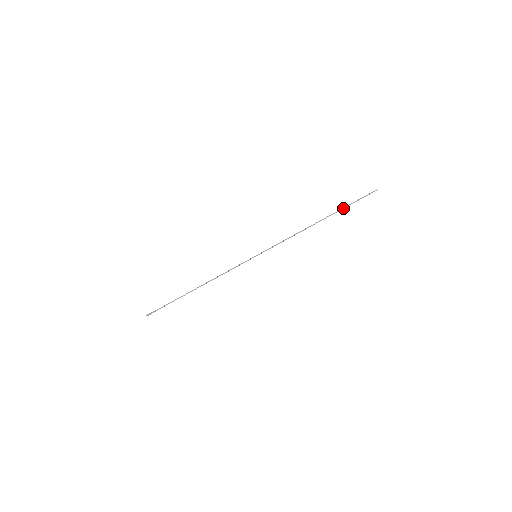
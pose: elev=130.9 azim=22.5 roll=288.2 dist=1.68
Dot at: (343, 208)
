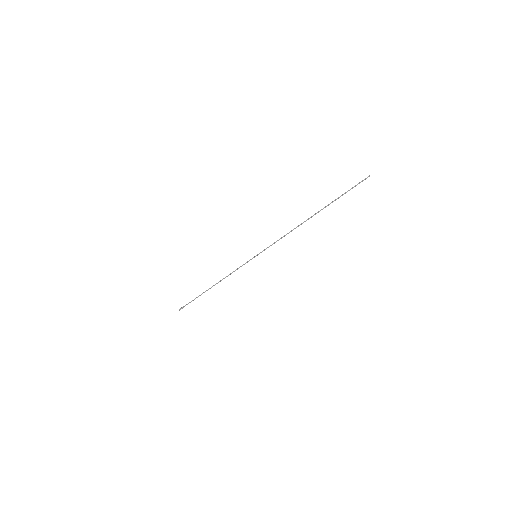
Dot at: (333, 201)
